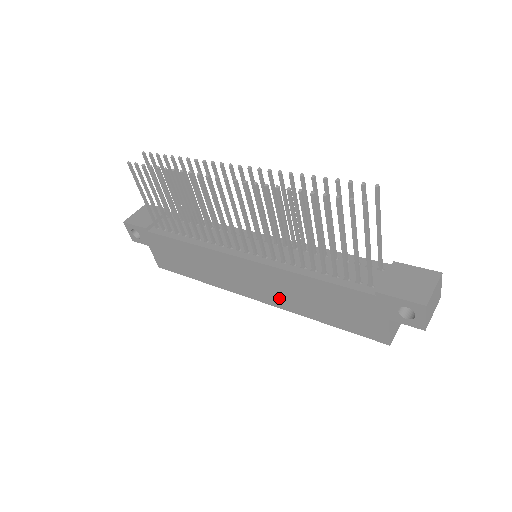
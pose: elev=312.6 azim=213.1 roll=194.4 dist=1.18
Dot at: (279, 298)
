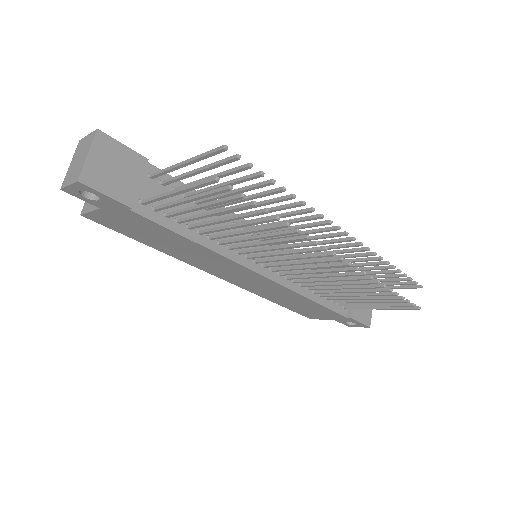
Dot at: (255, 289)
